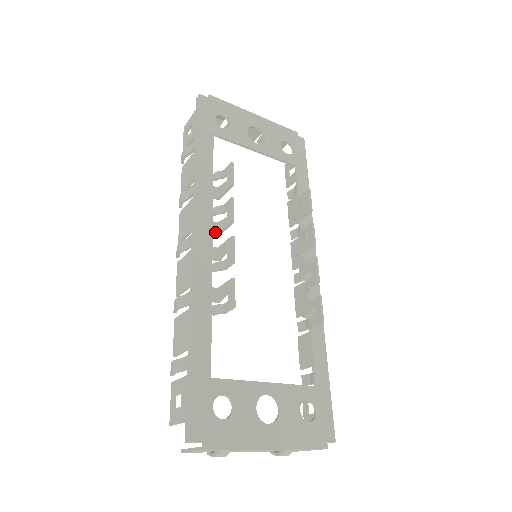
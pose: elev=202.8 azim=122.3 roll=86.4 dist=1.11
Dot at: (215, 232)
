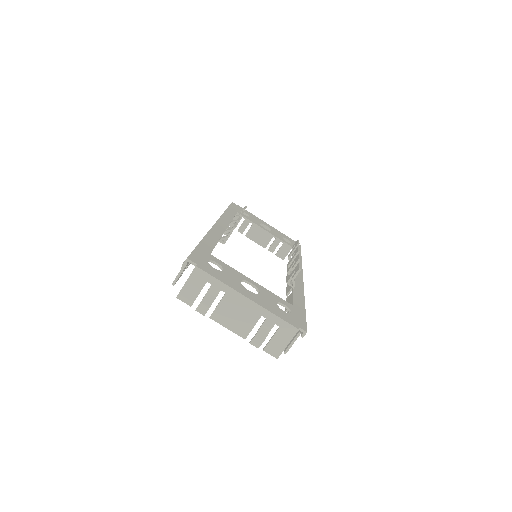
Dot at: occluded
